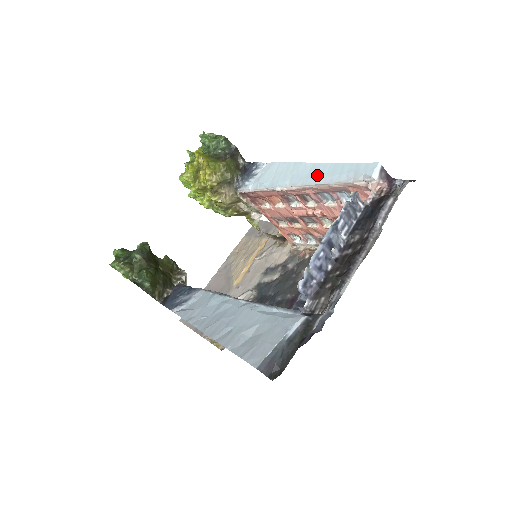
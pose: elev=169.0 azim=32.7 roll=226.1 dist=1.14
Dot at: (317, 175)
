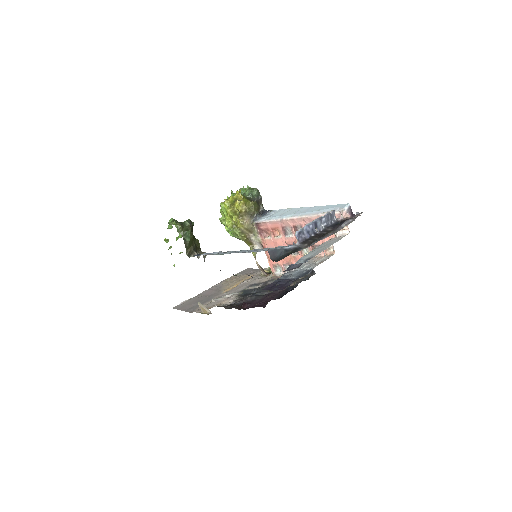
Dot at: (312, 210)
